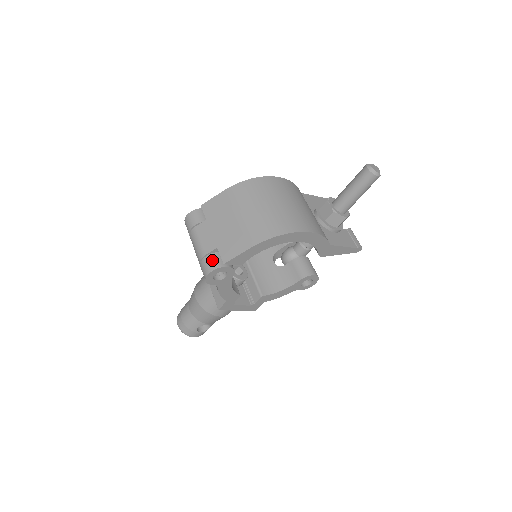
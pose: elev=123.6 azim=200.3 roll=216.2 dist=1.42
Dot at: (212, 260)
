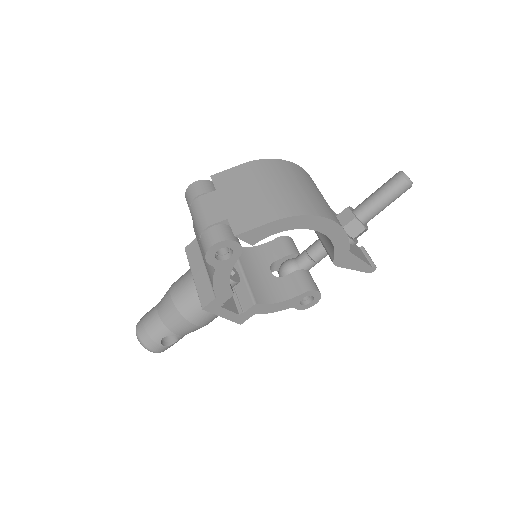
Dot at: (219, 231)
